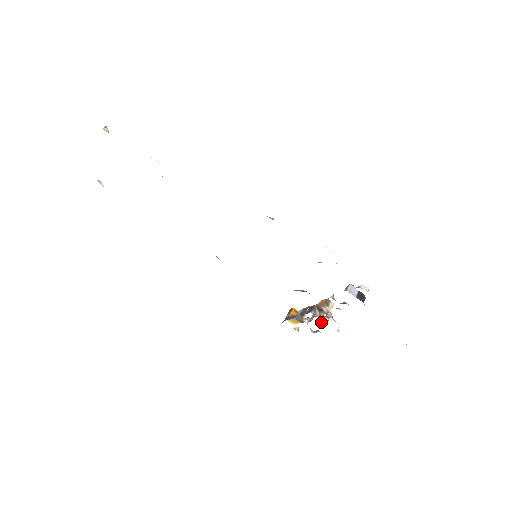
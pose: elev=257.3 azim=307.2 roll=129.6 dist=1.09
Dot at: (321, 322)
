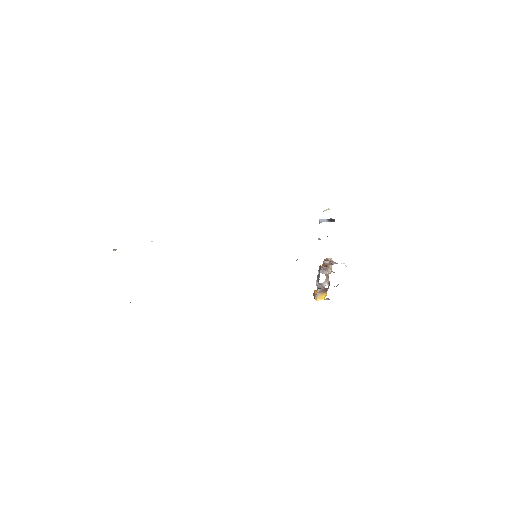
Dot at: (333, 272)
